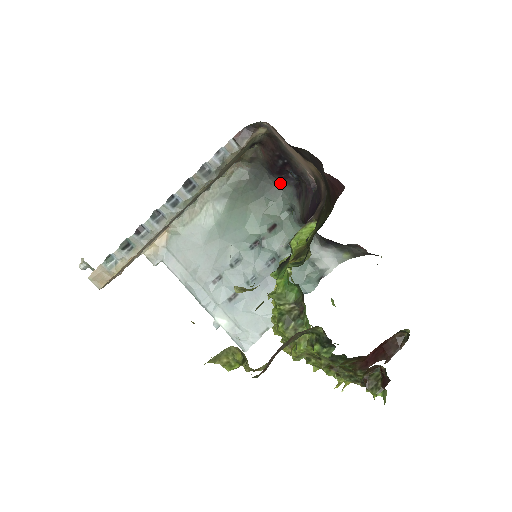
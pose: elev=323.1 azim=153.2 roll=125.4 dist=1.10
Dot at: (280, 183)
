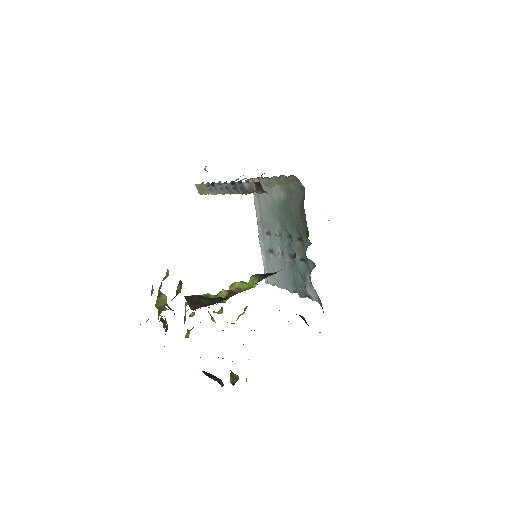
Dot at: (306, 221)
